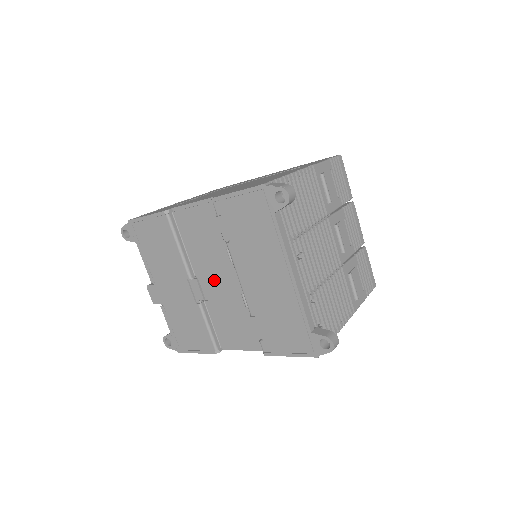
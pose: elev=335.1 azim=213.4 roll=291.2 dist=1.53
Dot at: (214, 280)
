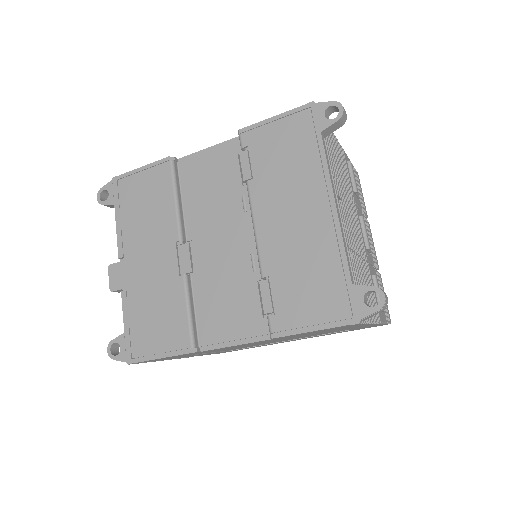
Dot at: (214, 242)
